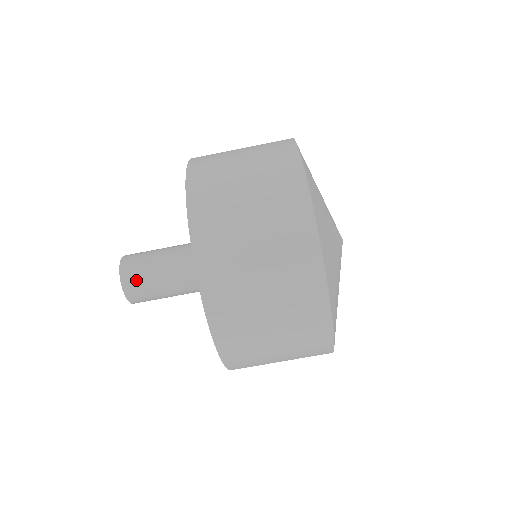
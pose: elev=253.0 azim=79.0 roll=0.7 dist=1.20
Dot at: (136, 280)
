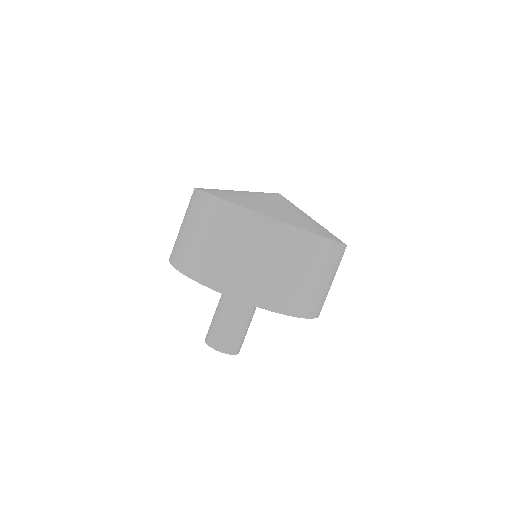
Dot at: (215, 337)
